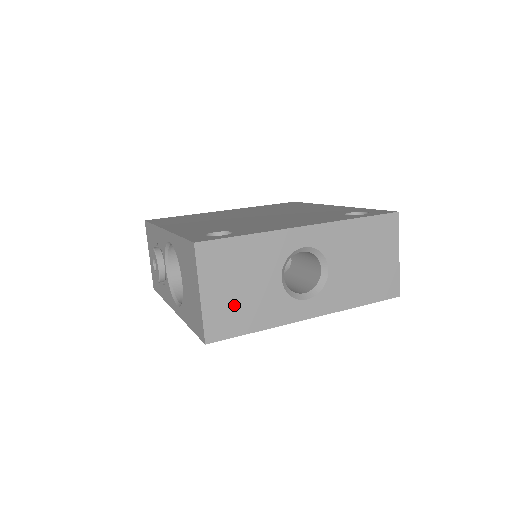
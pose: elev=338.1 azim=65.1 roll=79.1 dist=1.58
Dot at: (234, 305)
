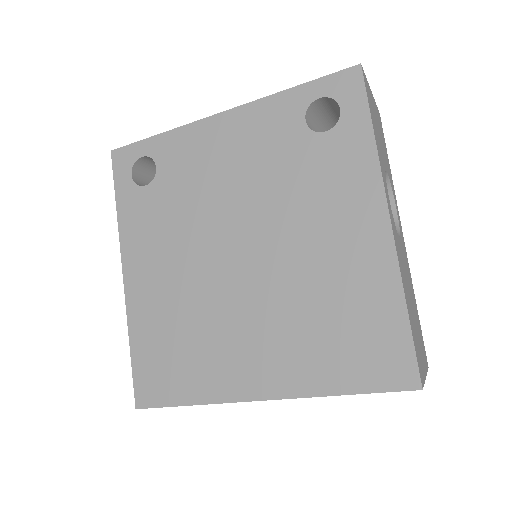
Dot at: occluded
